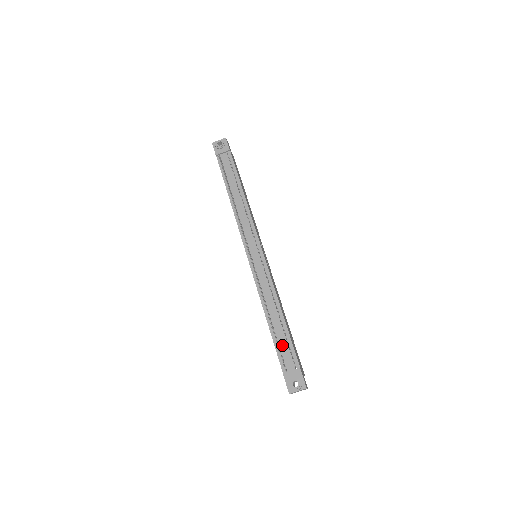
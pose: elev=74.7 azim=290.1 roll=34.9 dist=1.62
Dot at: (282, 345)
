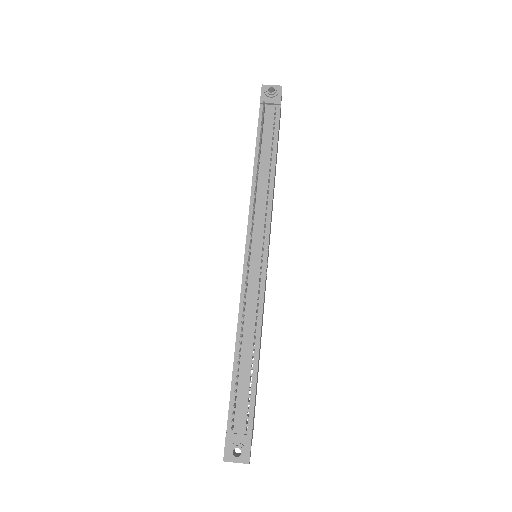
Dot at: (241, 391)
